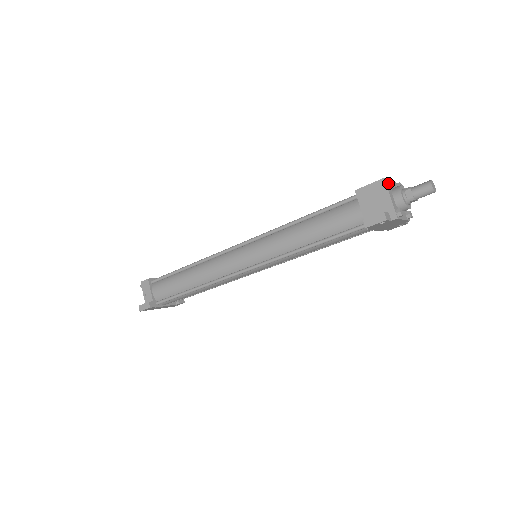
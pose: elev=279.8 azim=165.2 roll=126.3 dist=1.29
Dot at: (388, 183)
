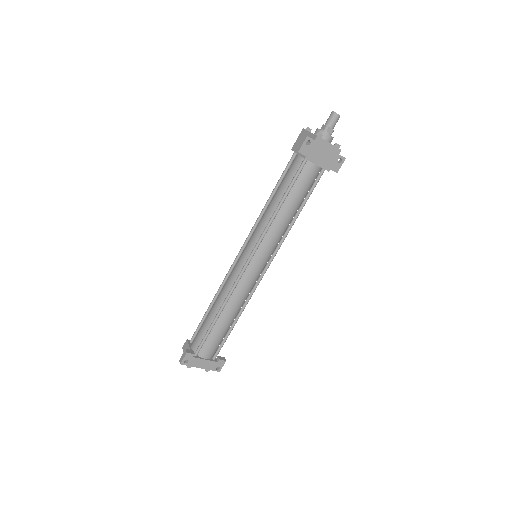
Dot at: (306, 129)
